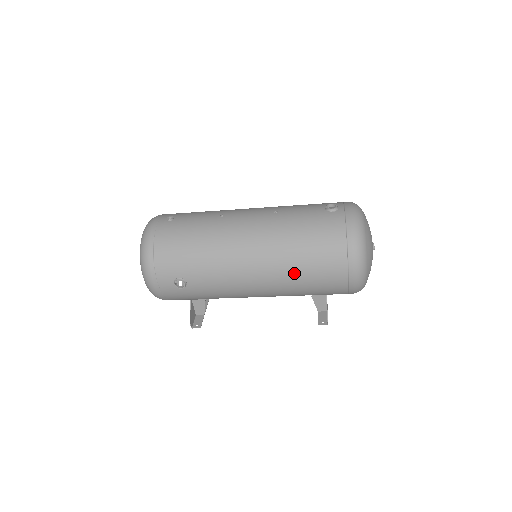
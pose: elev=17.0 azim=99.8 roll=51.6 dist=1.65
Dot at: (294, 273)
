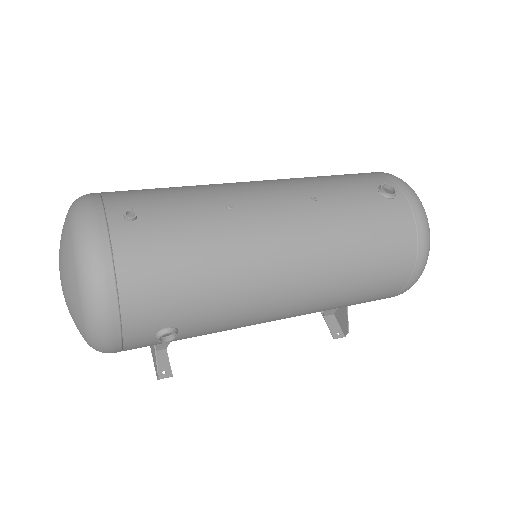
Dot at: (345, 294)
